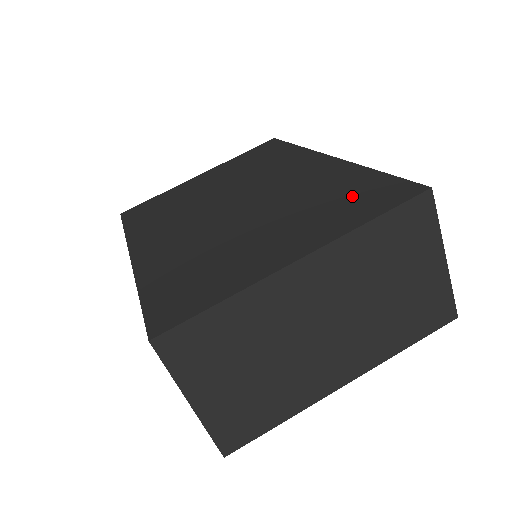
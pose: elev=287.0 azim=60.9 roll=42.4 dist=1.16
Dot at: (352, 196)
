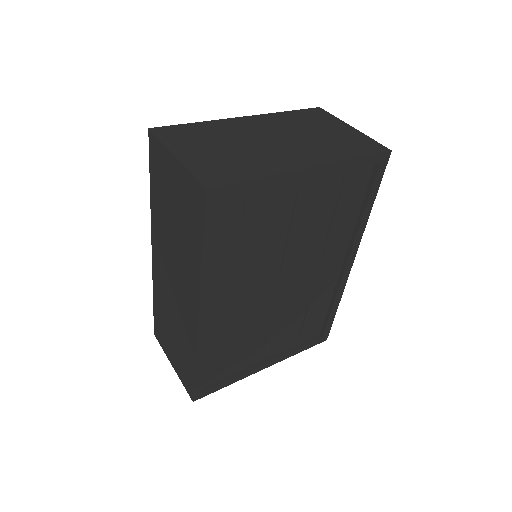
Dot at: occluded
